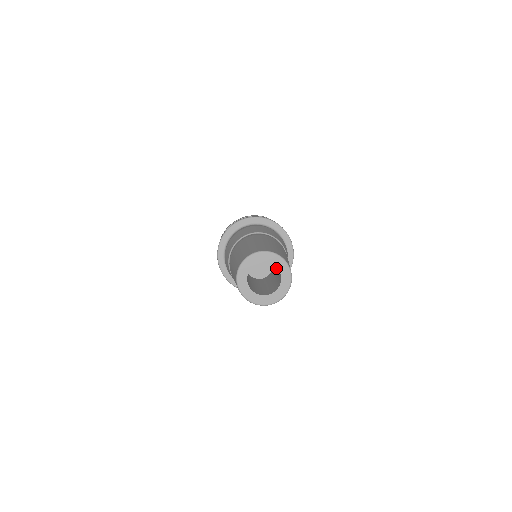
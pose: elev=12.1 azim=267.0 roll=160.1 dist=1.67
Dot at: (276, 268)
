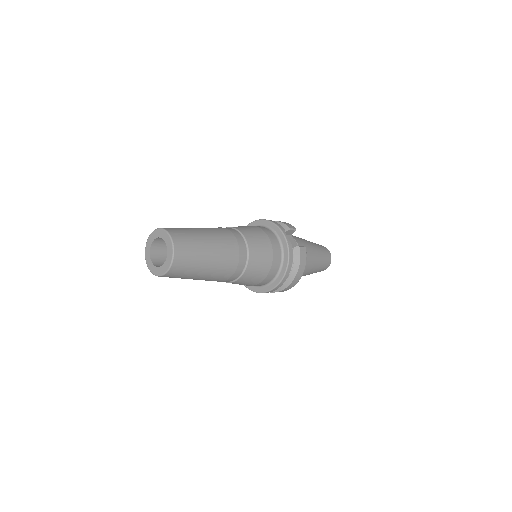
Dot at: occluded
